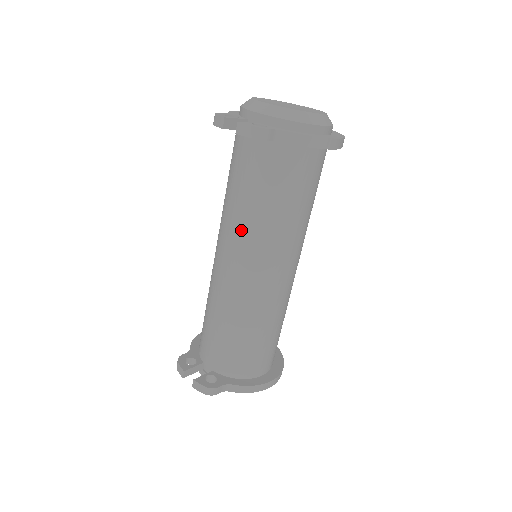
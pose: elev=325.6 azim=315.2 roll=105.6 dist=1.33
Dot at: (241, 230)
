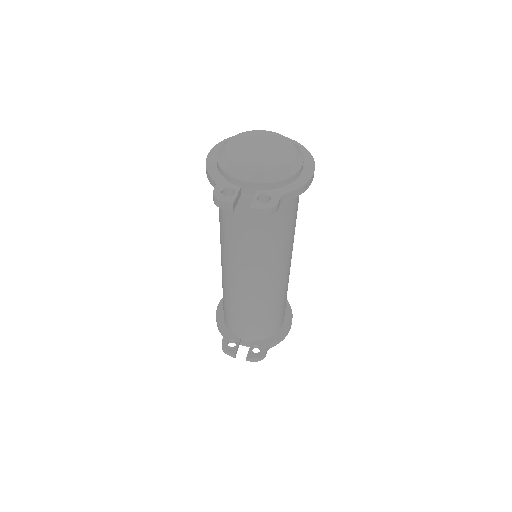
Dot at: (256, 260)
